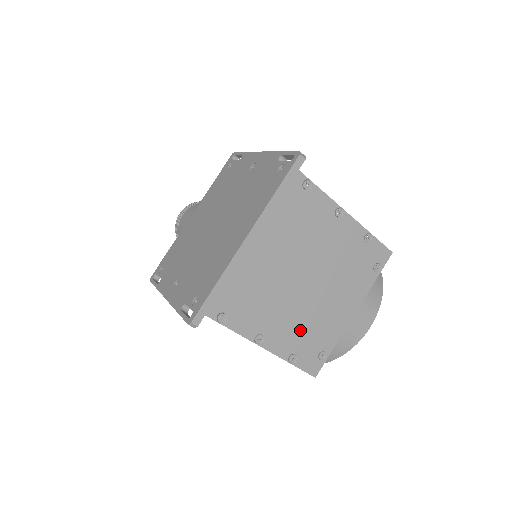
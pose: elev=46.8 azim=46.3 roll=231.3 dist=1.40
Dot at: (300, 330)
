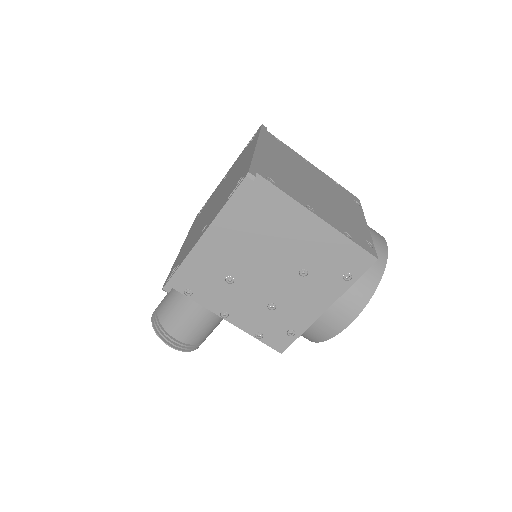
Dot at: (337, 217)
